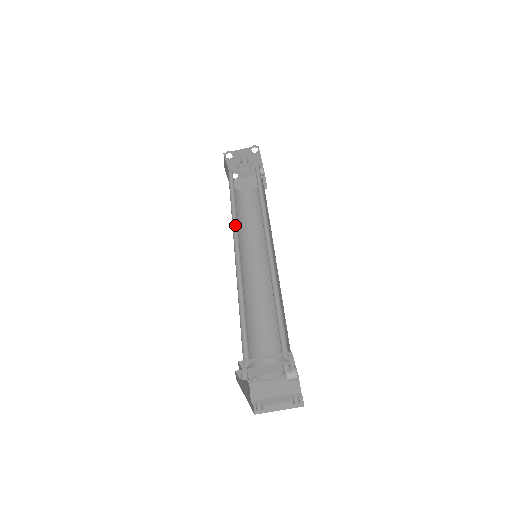
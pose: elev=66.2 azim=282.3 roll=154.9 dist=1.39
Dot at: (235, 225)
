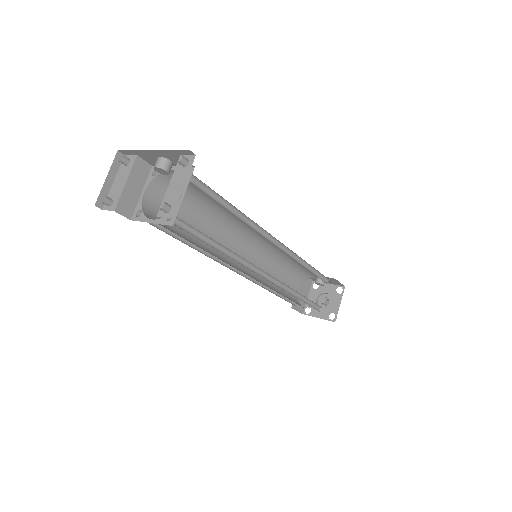
Dot at: occluded
